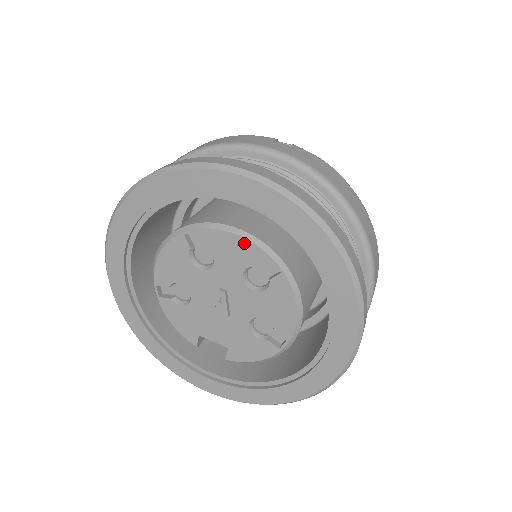
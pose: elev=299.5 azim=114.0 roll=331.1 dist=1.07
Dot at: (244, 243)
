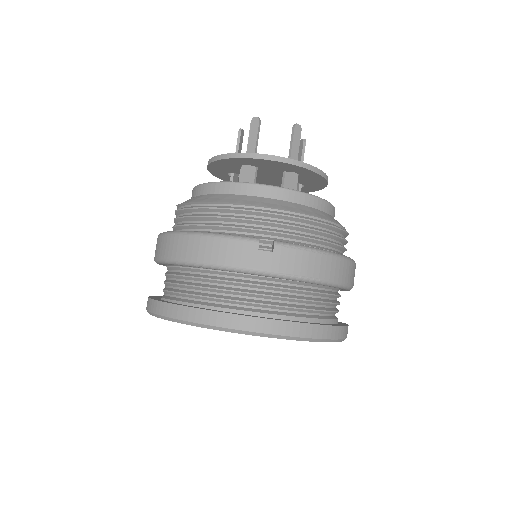
Dot at: occluded
